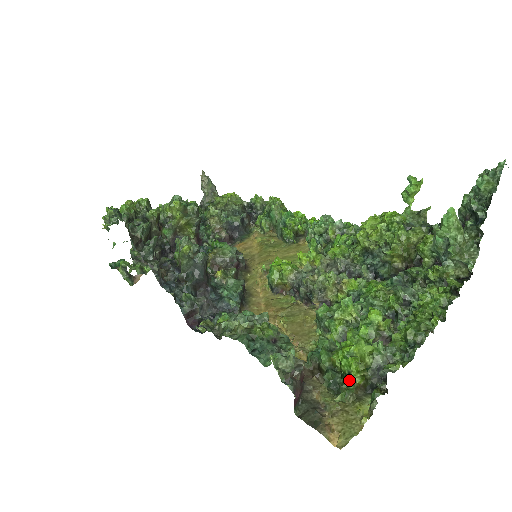
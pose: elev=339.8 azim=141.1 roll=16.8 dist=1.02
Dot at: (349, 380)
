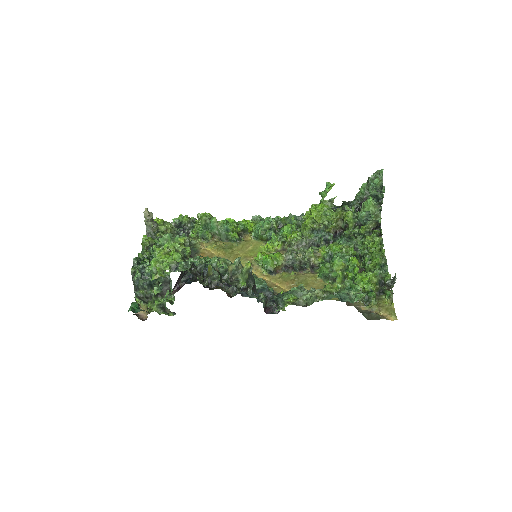
Dot at: (374, 293)
